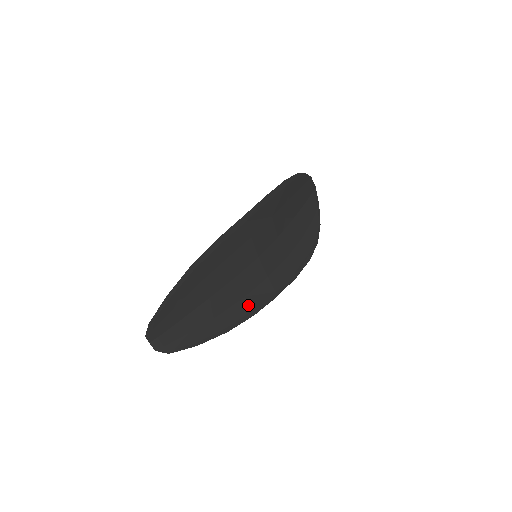
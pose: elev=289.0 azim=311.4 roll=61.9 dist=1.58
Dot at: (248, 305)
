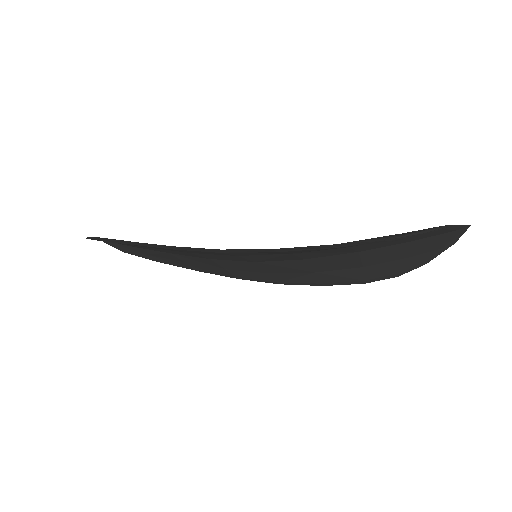
Dot at: (230, 273)
